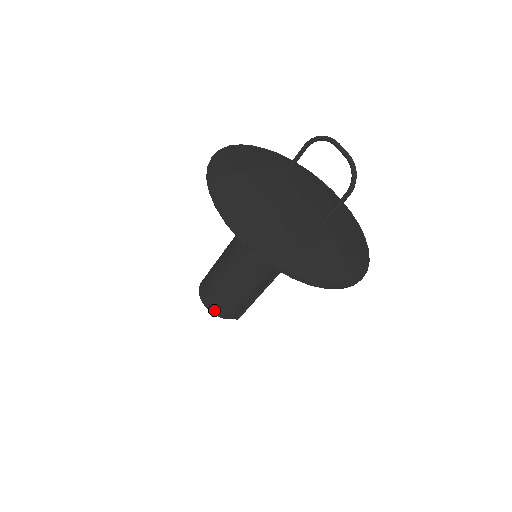
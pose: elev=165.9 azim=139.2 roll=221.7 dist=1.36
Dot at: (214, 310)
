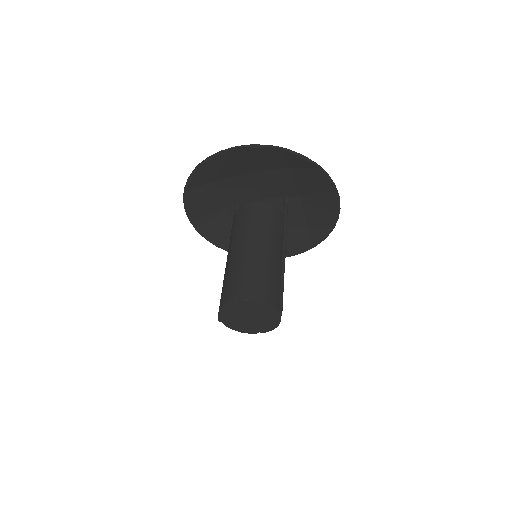
Dot at: (255, 296)
